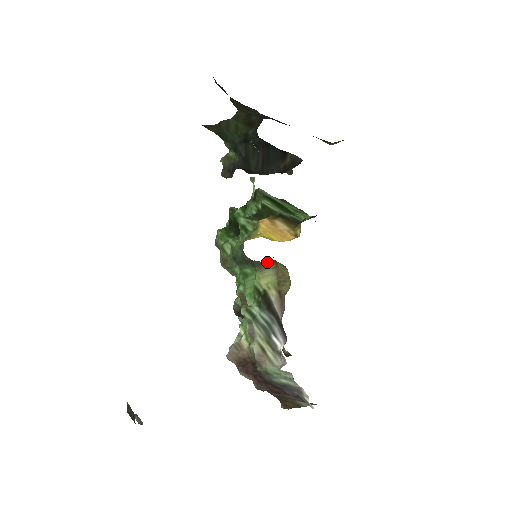
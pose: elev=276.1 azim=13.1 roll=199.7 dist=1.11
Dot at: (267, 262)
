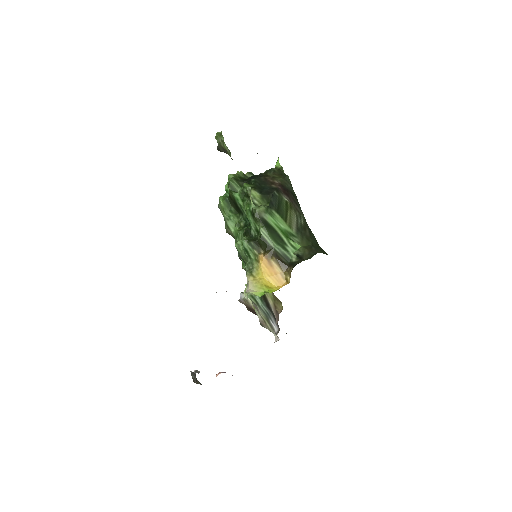
Dot at: occluded
